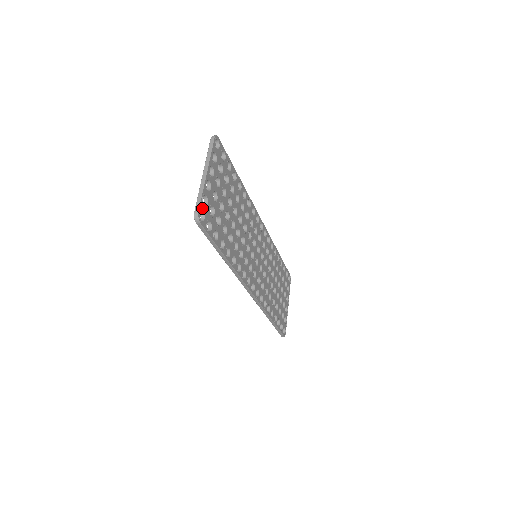
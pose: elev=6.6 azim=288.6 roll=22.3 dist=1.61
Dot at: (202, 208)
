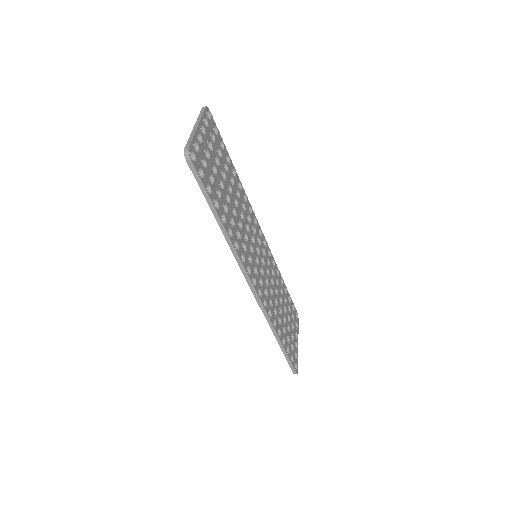
Dot at: (193, 149)
